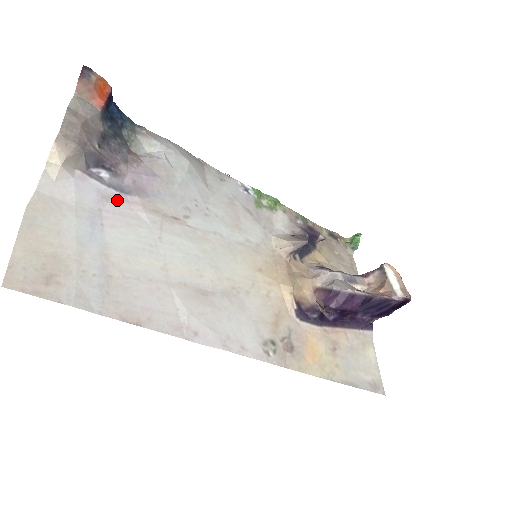
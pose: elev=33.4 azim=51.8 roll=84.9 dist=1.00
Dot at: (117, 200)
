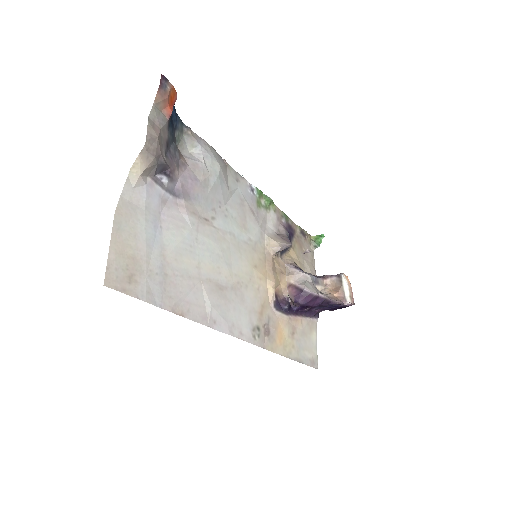
Dot at: (170, 203)
